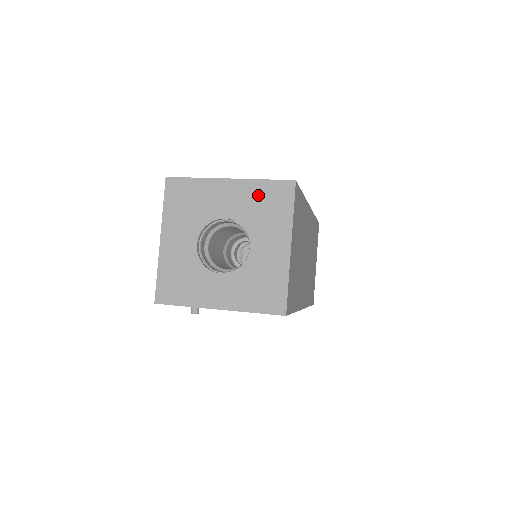
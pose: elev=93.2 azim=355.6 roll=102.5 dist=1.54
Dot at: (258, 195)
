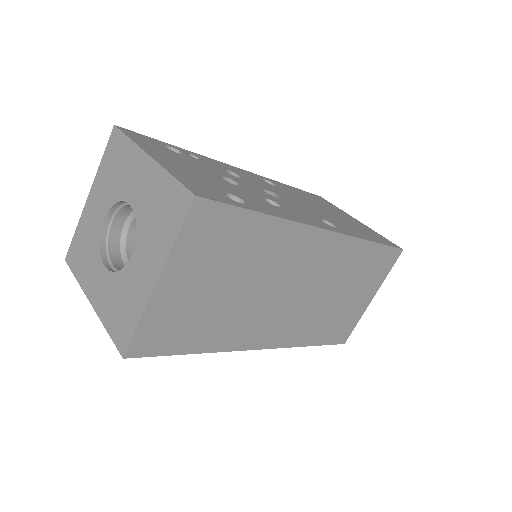
Dot at: (160, 193)
